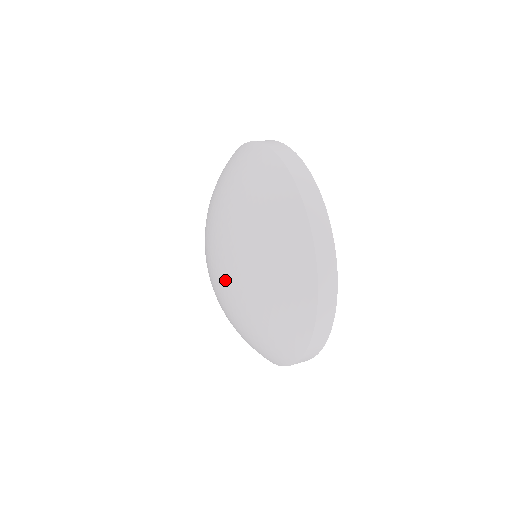
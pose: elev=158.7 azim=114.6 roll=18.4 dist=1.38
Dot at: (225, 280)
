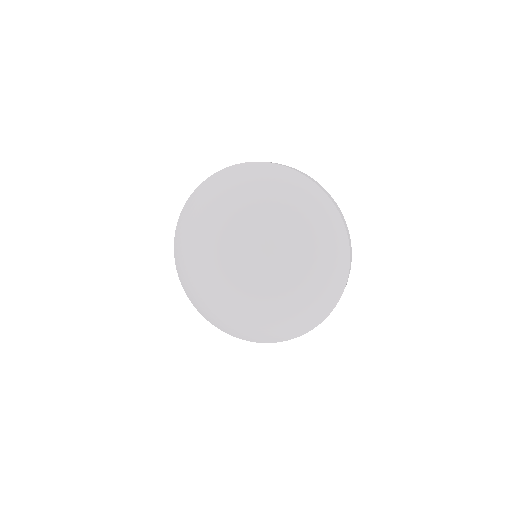
Dot at: (265, 276)
